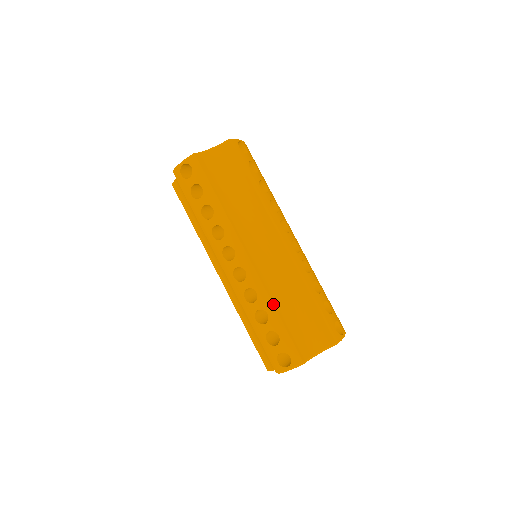
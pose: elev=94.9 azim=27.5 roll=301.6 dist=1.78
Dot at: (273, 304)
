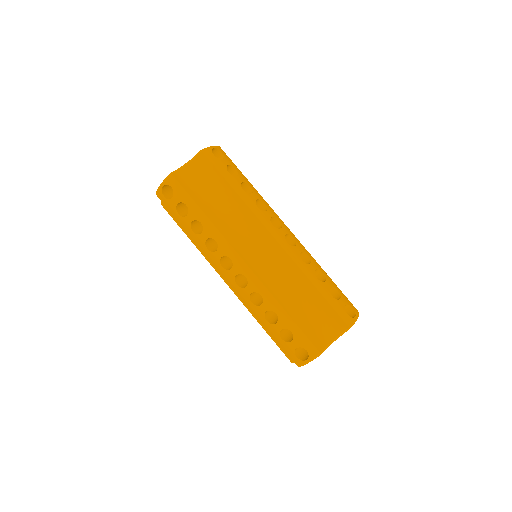
Dot at: (279, 303)
